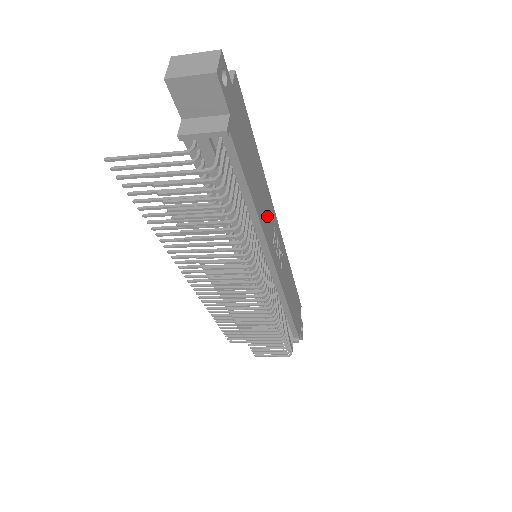
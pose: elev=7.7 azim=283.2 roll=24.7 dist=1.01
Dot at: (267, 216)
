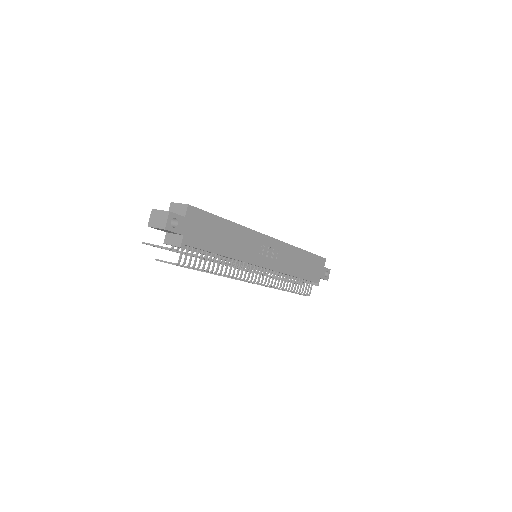
Dot at: (246, 246)
